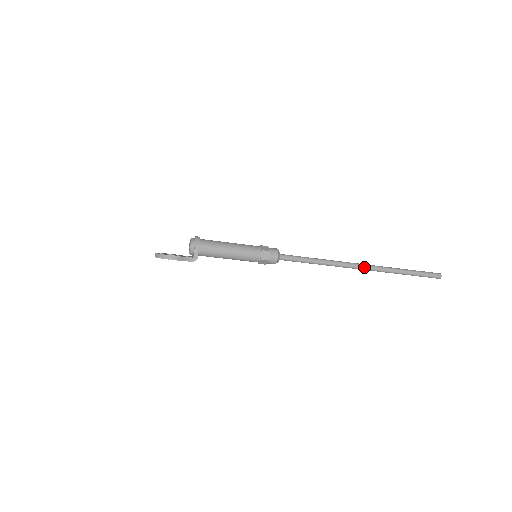
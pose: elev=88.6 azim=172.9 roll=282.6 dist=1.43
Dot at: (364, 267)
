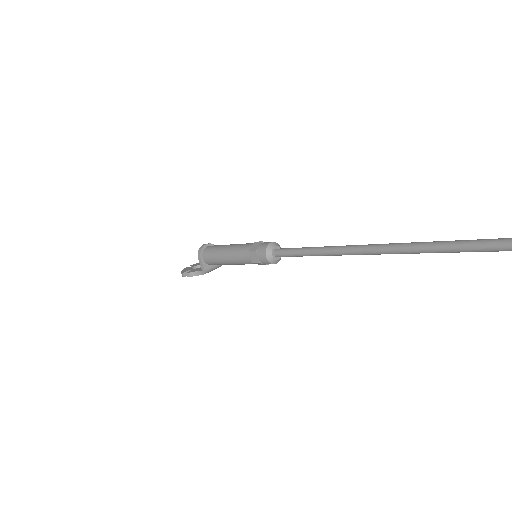
Dot at: (389, 250)
